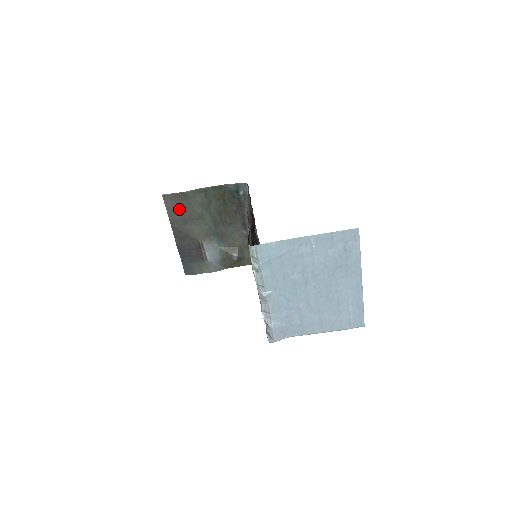
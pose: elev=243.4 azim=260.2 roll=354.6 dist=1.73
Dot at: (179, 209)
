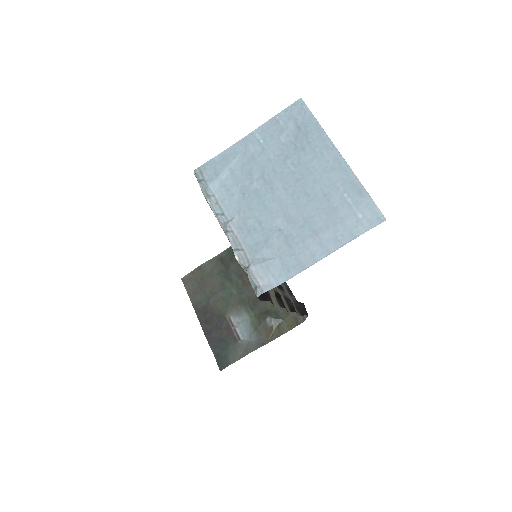
Dot at: (199, 287)
